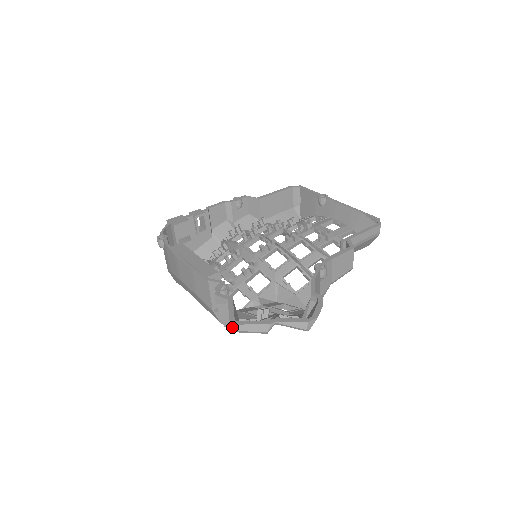
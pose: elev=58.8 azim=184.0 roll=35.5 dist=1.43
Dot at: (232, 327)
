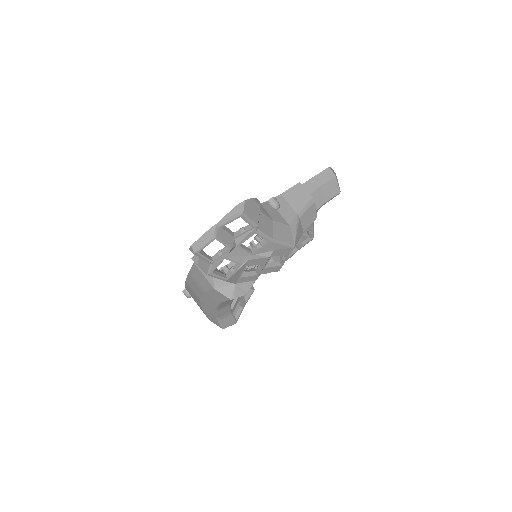
Dot at: occluded
